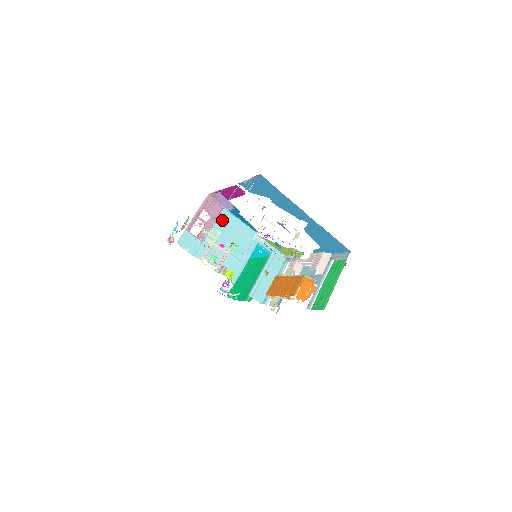
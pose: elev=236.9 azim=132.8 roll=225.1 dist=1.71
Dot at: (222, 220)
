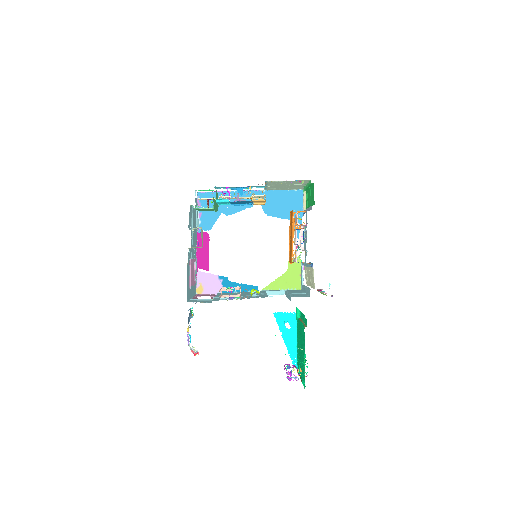
Dot at: occluded
